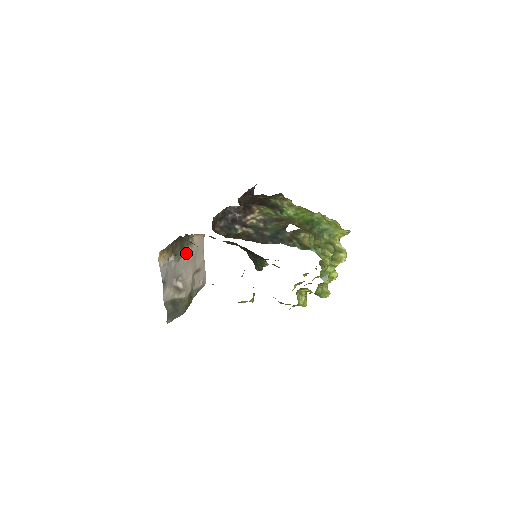
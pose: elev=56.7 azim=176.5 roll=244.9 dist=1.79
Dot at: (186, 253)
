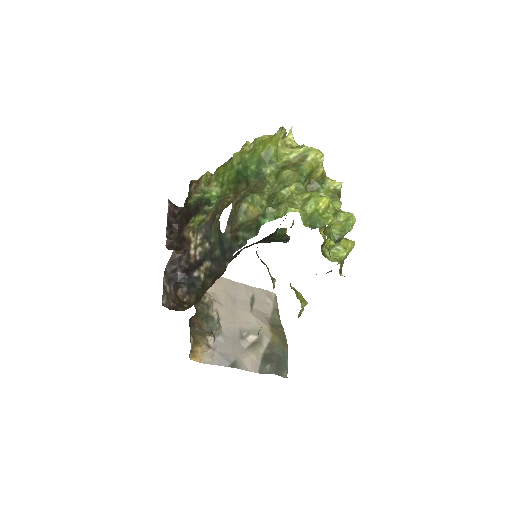
Dot at: (219, 312)
